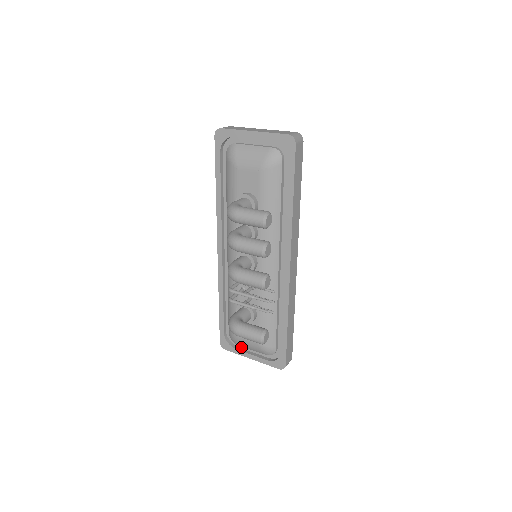
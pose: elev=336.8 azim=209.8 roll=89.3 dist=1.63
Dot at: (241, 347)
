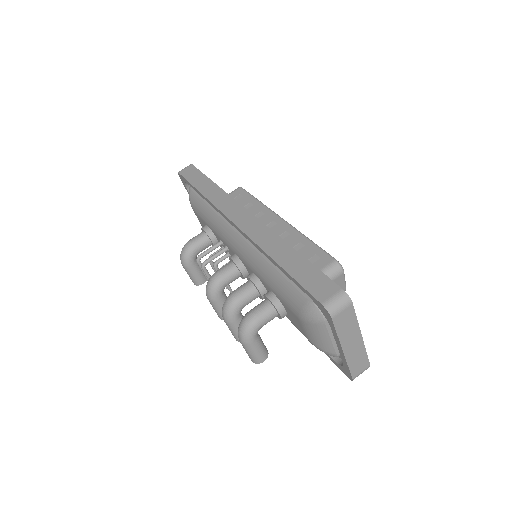
Dot at: occluded
